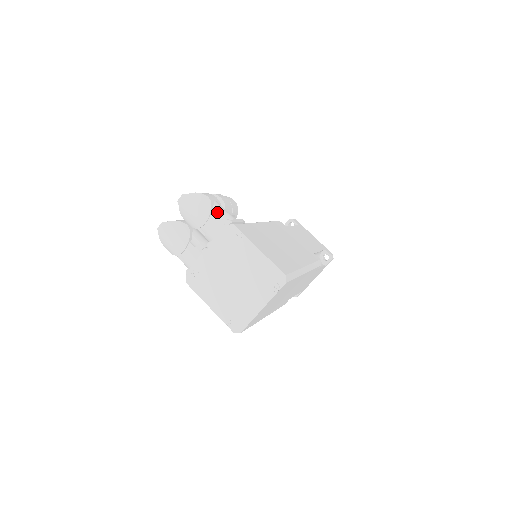
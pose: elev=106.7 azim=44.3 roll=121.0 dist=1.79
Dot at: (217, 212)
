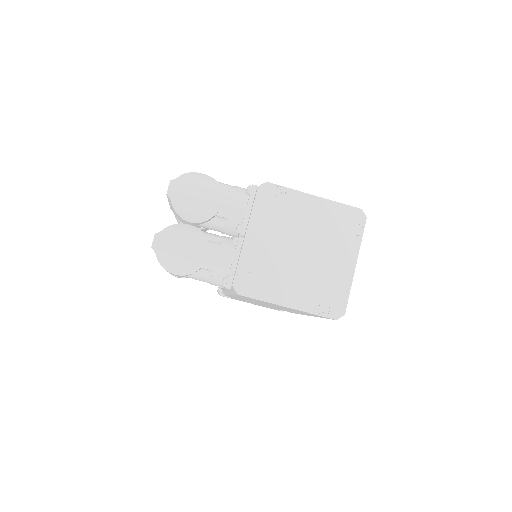
Dot at: (226, 187)
